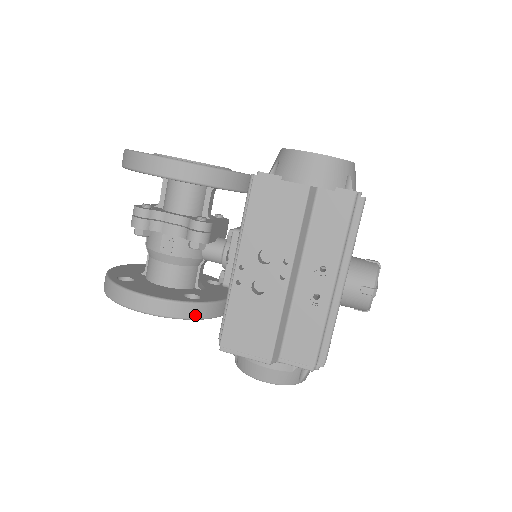
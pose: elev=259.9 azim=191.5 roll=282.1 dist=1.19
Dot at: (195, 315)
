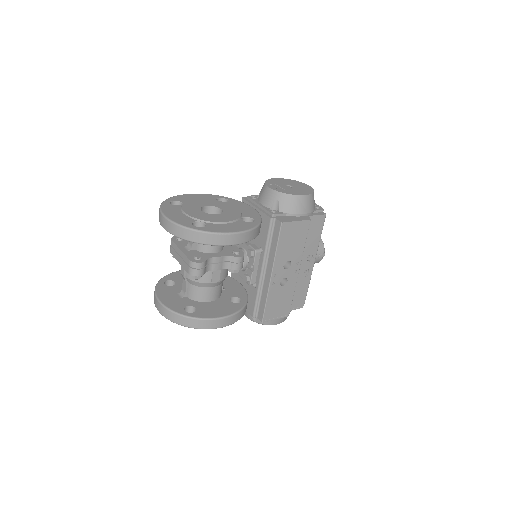
Dot at: (245, 311)
